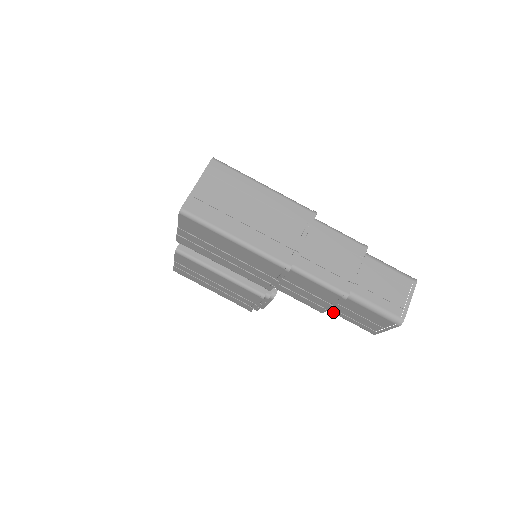
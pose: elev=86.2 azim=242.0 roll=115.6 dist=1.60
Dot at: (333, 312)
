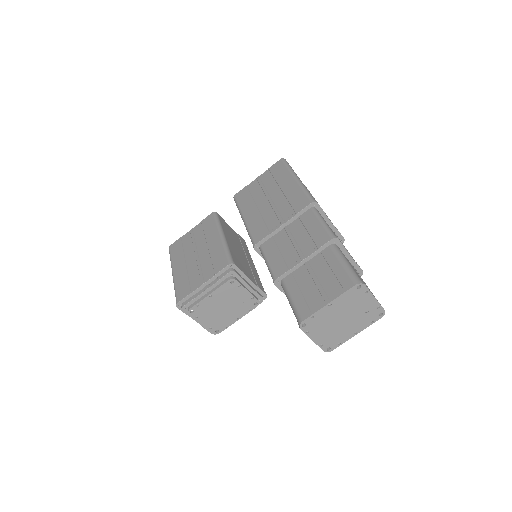
Dot at: (287, 283)
